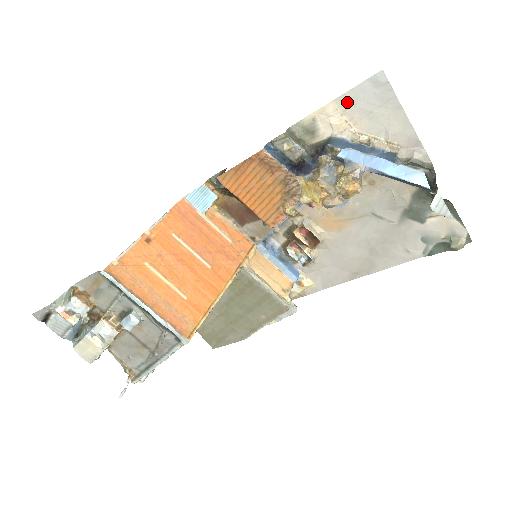
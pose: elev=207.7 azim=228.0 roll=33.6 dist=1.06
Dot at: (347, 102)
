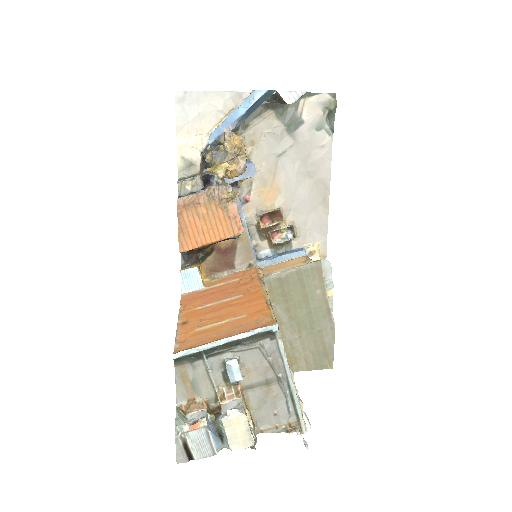
Dot at: (183, 127)
